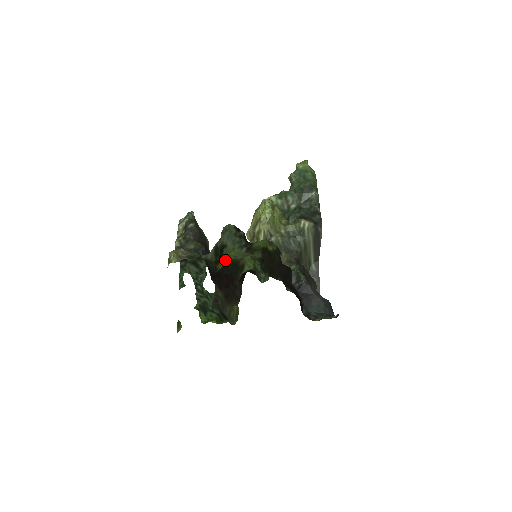
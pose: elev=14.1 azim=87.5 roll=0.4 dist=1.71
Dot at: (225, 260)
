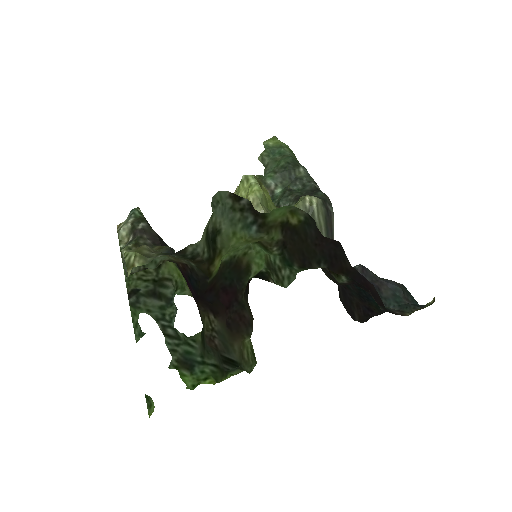
Dot at: (221, 257)
